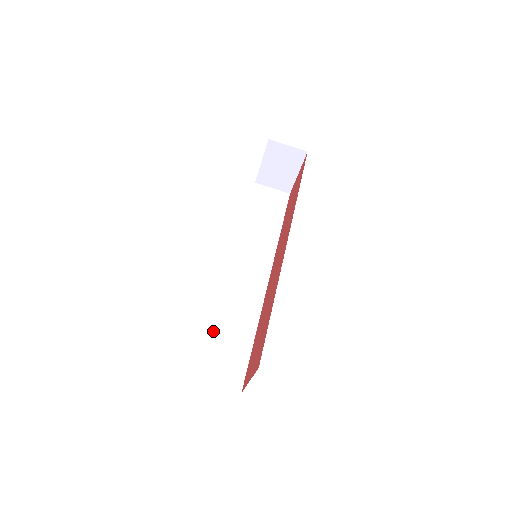
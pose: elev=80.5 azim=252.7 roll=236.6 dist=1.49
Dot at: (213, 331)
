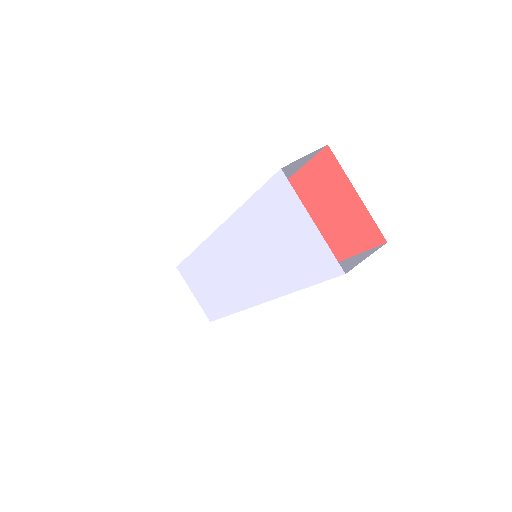
Dot at: occluded
